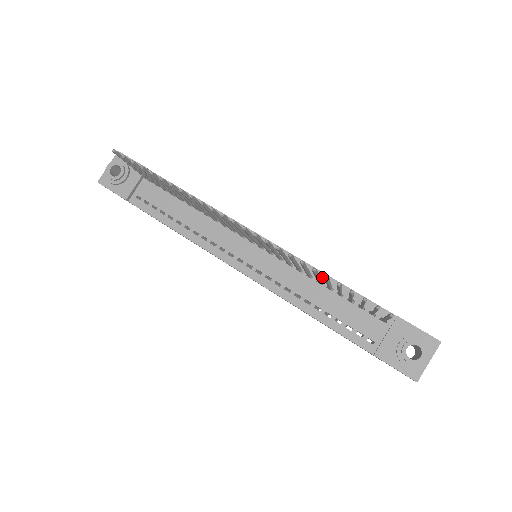
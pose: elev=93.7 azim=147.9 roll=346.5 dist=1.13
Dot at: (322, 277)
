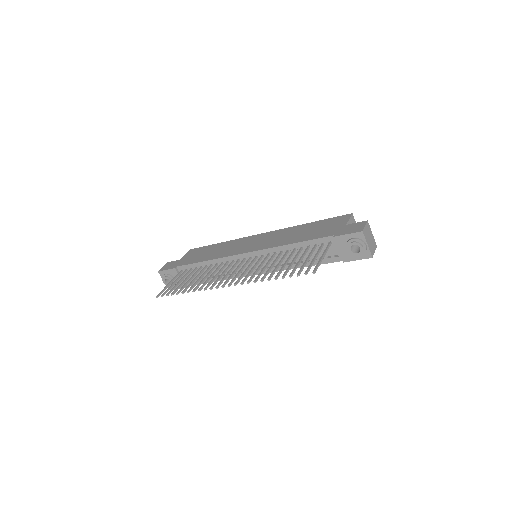
Dot at: (287, 248)
